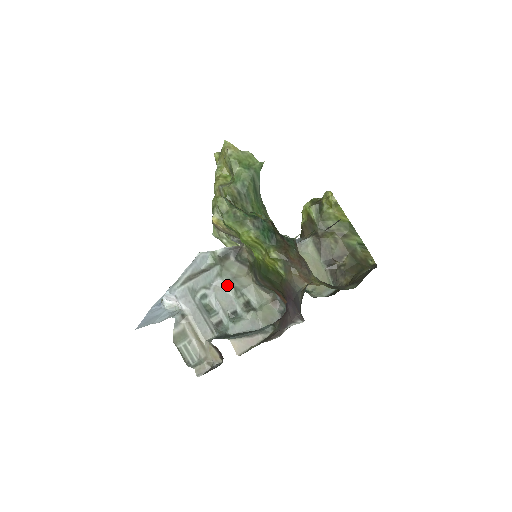
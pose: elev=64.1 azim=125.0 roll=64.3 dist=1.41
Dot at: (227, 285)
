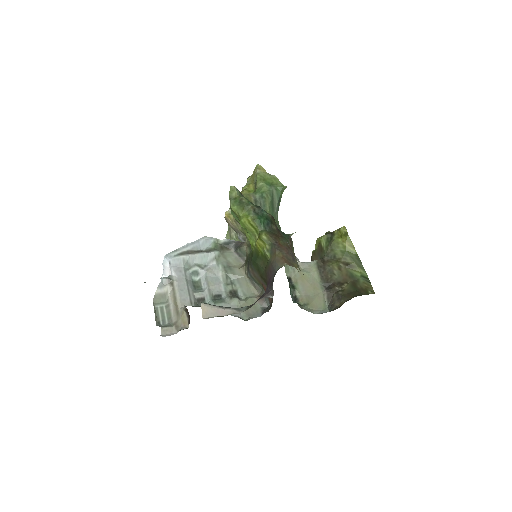
Dot at: (220, 270)
